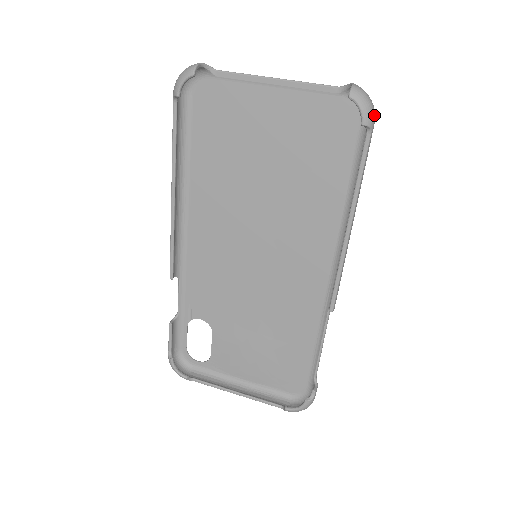
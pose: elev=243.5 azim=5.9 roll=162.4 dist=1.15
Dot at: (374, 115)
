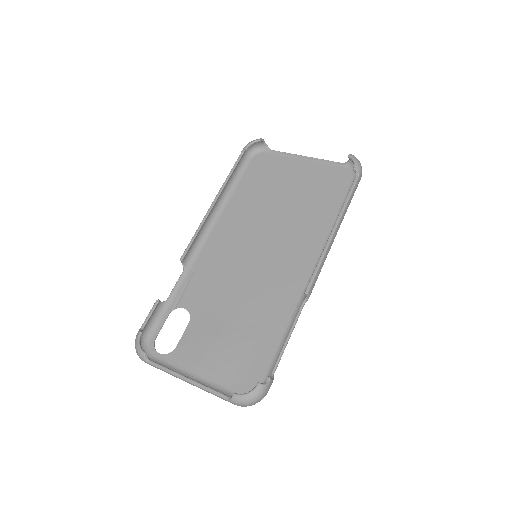
Dot at: occluded
